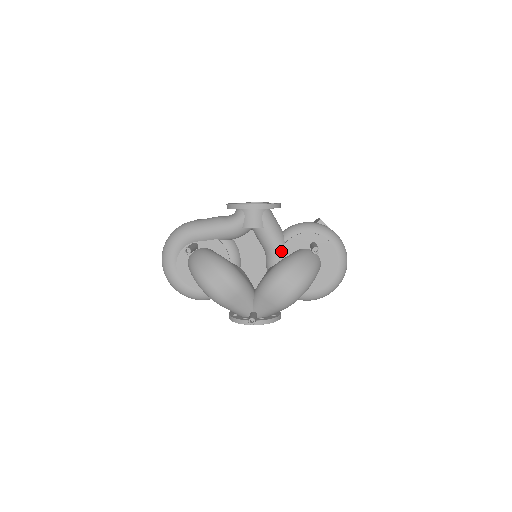
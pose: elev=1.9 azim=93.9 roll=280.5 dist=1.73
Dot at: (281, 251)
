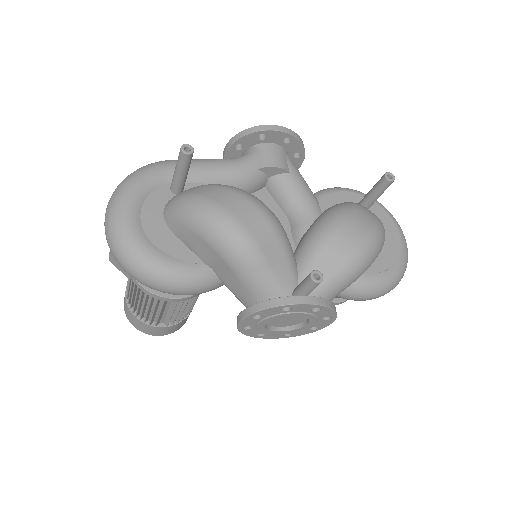
Dot at: (318, 210)
